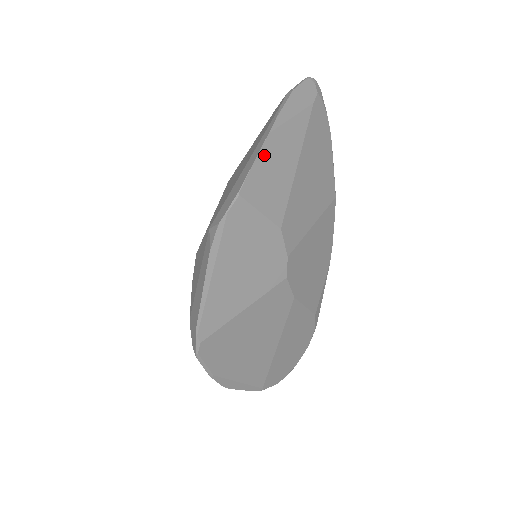
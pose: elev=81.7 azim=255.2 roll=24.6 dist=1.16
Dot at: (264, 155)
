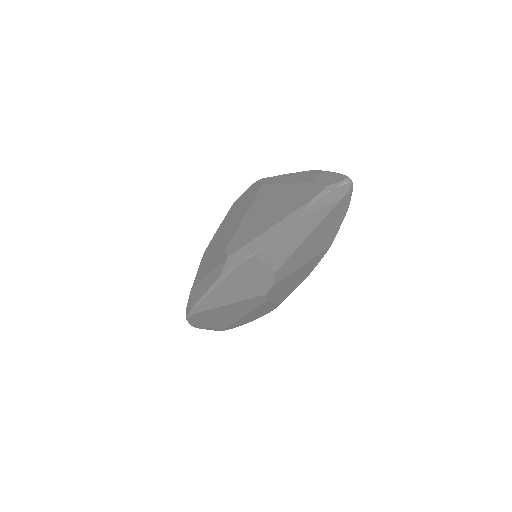
Dot at: (285, 232)
